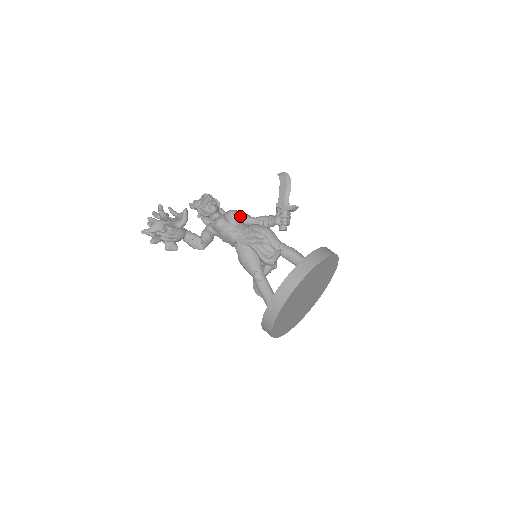
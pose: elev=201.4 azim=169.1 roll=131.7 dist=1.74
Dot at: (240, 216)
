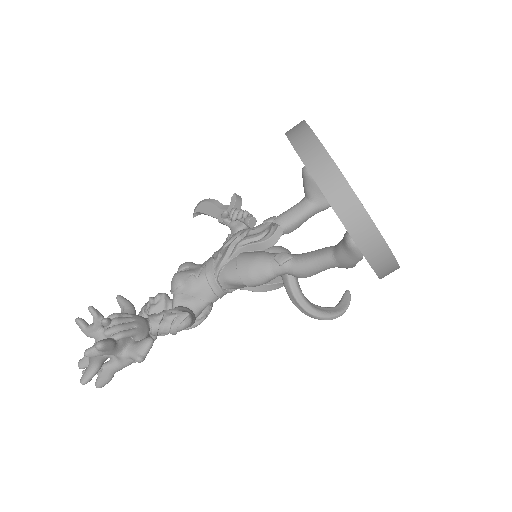
Dot at: occluded
